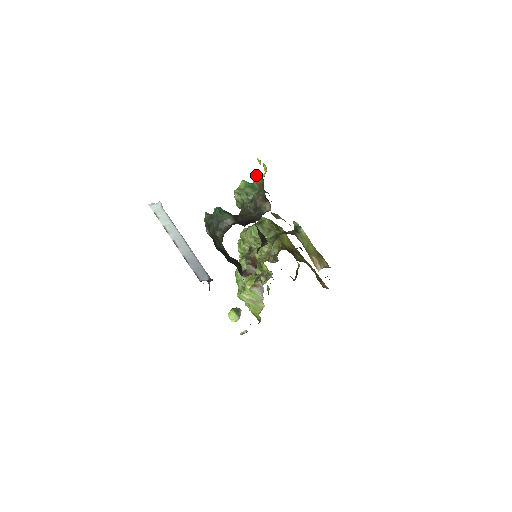
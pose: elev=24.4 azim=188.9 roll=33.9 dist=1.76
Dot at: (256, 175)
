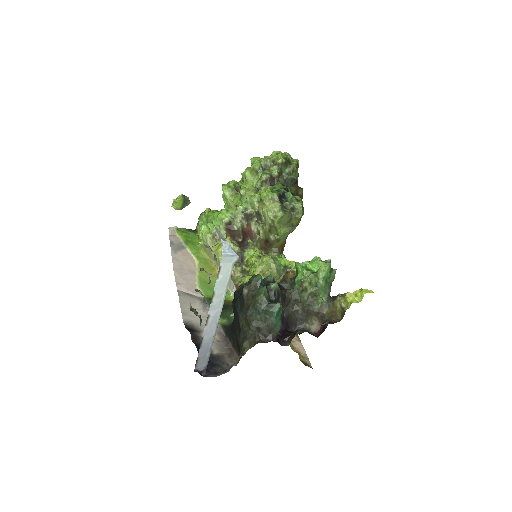
Dot at: (343, 305)
